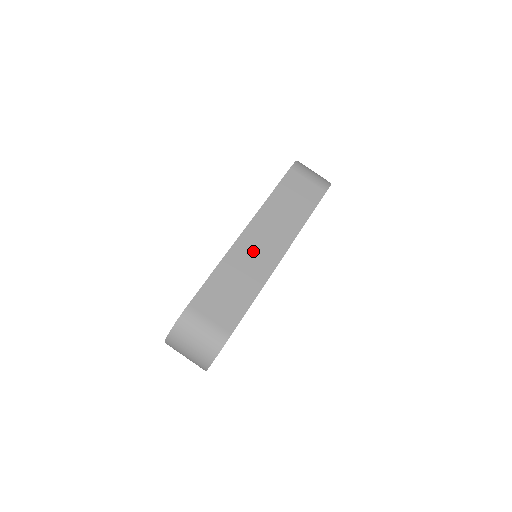
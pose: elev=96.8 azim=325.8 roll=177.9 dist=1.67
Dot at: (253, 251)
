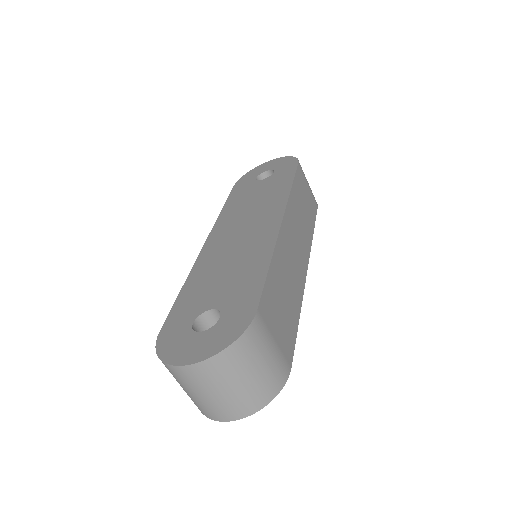
Dot at: (291, 251)
